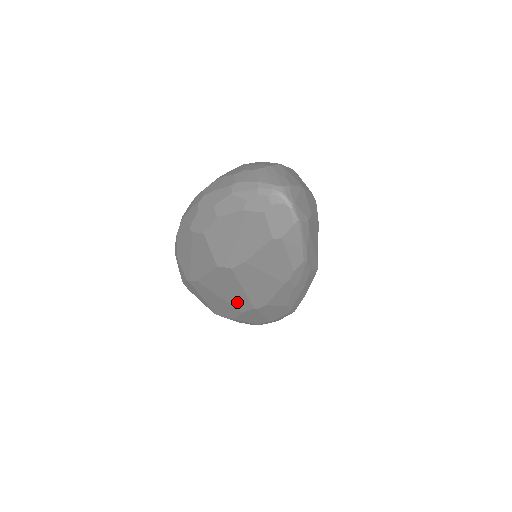
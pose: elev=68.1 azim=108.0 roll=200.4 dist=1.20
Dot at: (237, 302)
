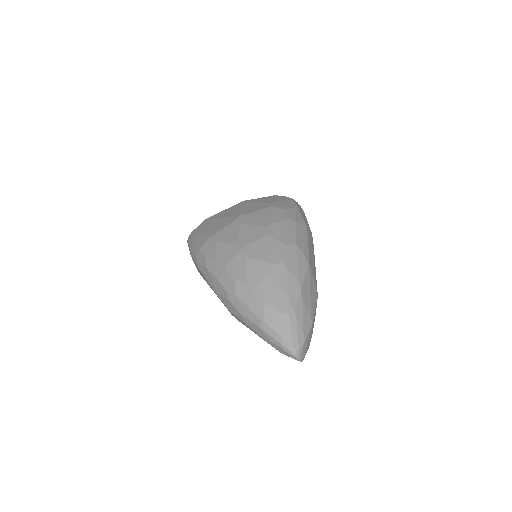
Dot at: occluded
